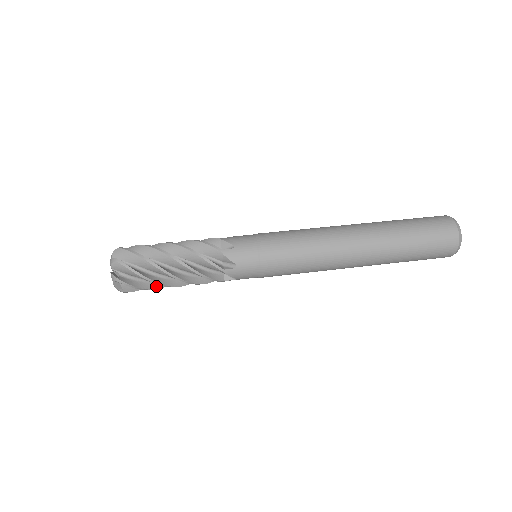
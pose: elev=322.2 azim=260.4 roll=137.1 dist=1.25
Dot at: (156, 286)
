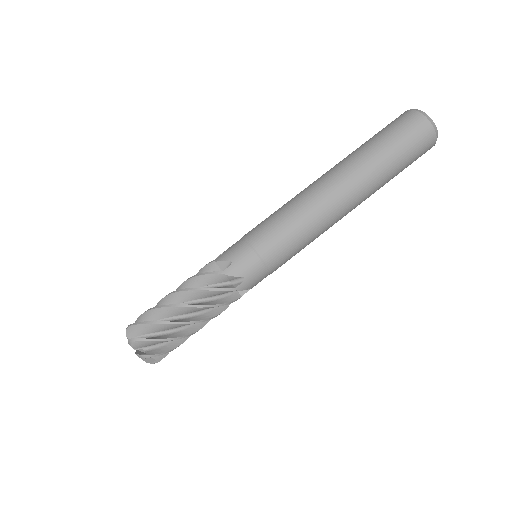
Dot at: (183, 338)
